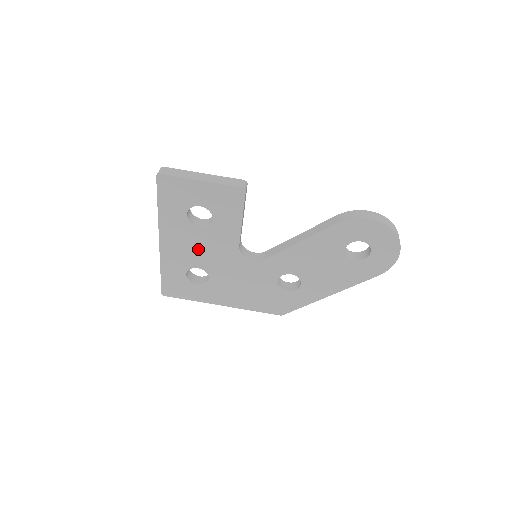
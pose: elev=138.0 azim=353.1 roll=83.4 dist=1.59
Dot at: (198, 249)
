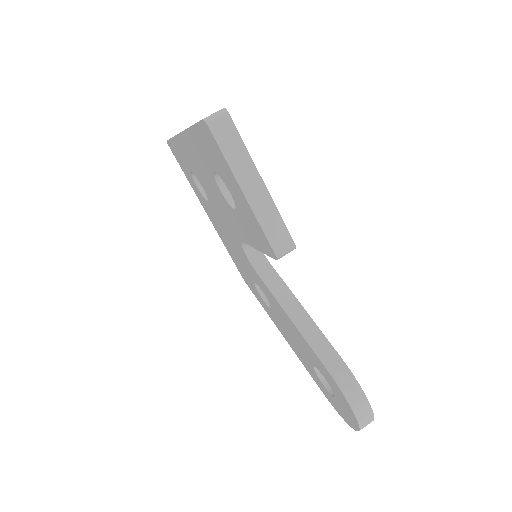
Dot at: (210, 187)
